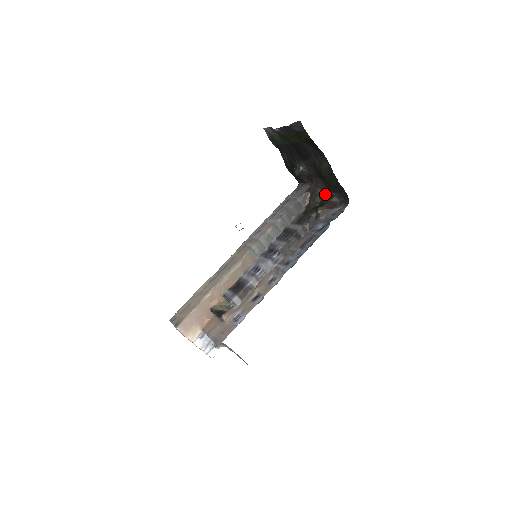
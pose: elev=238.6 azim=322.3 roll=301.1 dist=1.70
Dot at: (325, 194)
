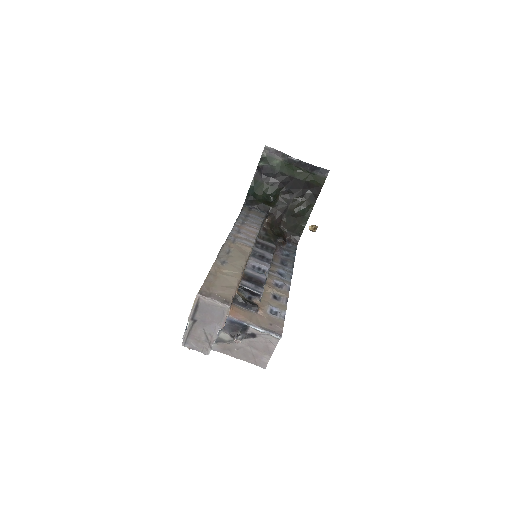
Dot at: (279, 227)
